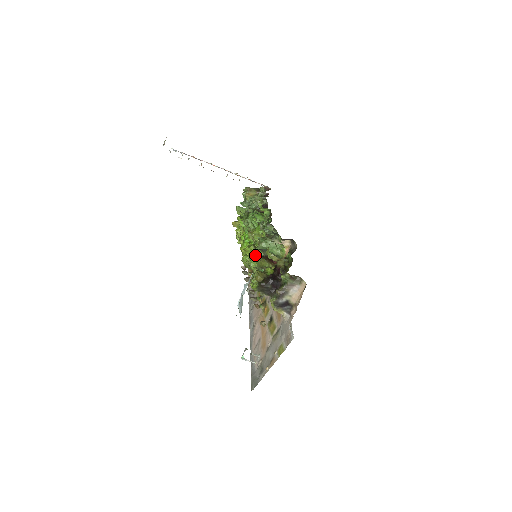
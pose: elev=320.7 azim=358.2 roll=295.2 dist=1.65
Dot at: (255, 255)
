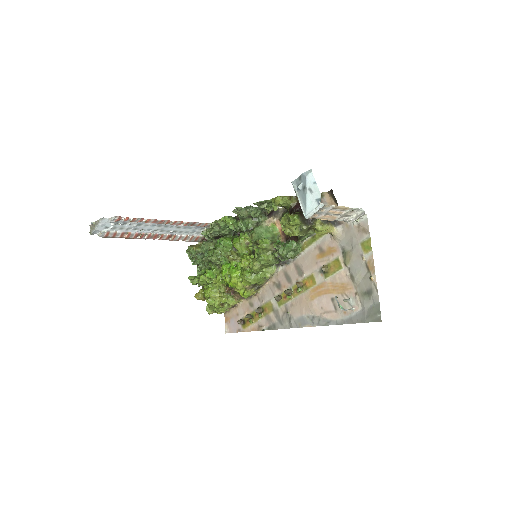
Dot at: (256, 252)
